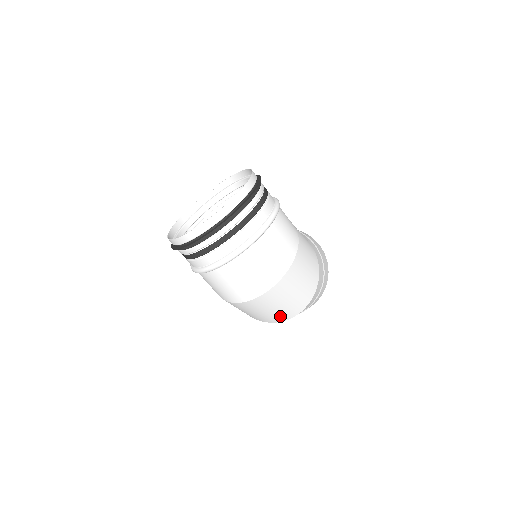
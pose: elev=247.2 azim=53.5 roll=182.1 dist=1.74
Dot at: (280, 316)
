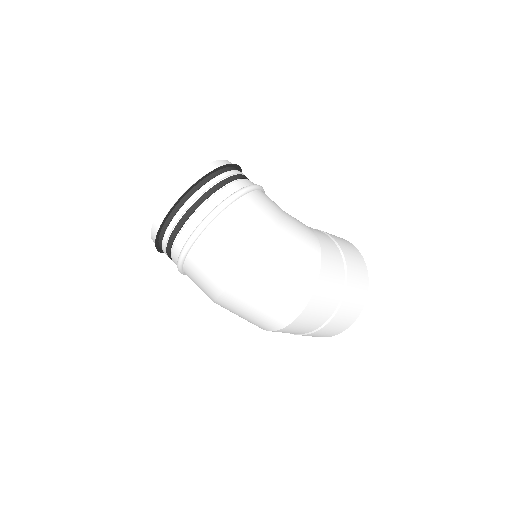
Dot at: (277, 317)
